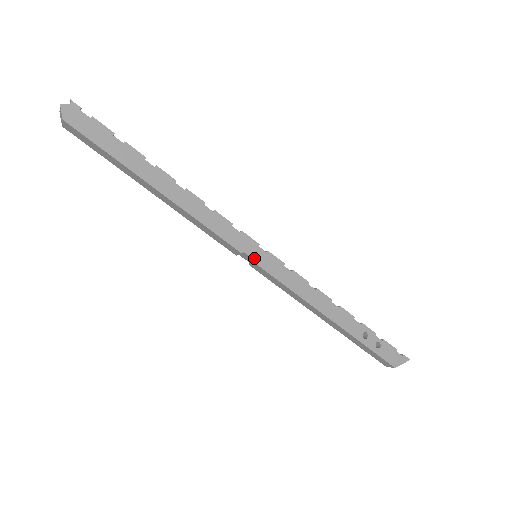
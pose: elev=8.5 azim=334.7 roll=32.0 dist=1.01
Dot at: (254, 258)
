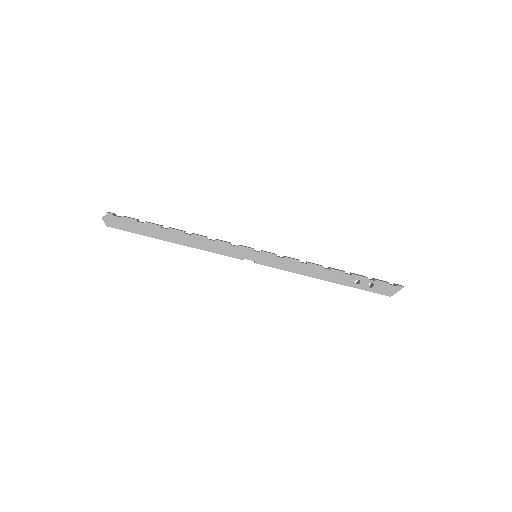
Dot at: (253, 260)
